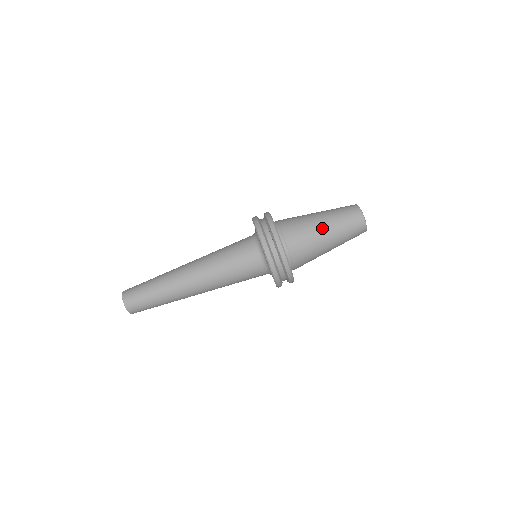
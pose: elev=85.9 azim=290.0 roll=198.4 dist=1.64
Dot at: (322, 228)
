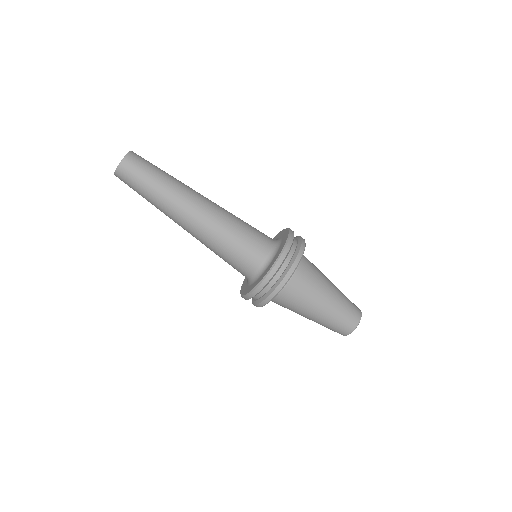
Dot at: (323, 302)
